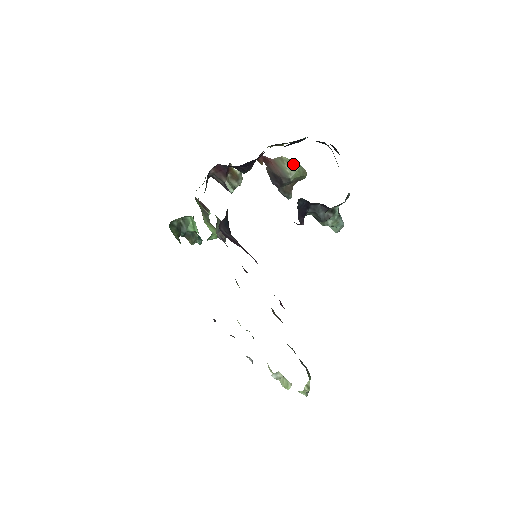
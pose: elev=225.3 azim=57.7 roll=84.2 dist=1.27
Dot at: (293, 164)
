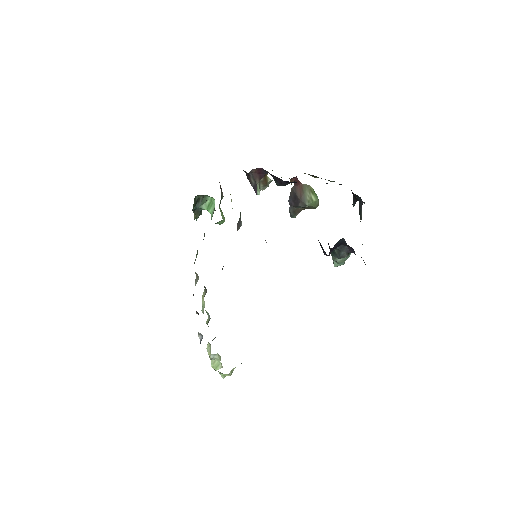
Dot at: (314, 195)
